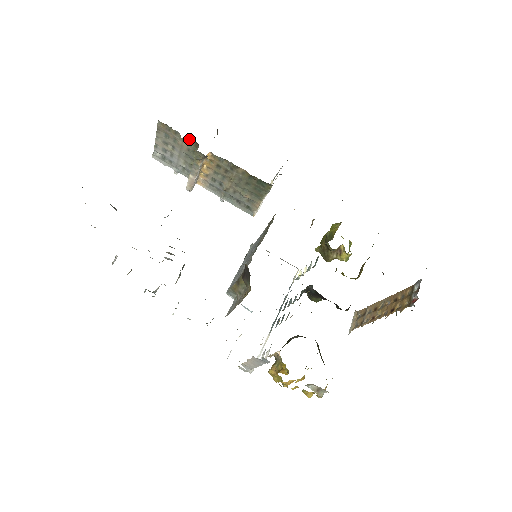
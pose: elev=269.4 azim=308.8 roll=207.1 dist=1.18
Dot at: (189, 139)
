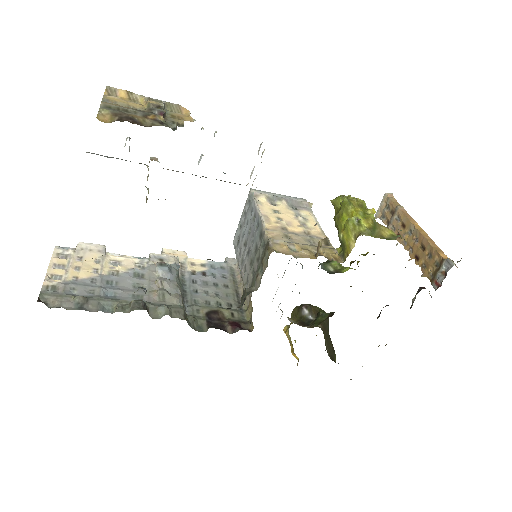
Dot at: occluded
